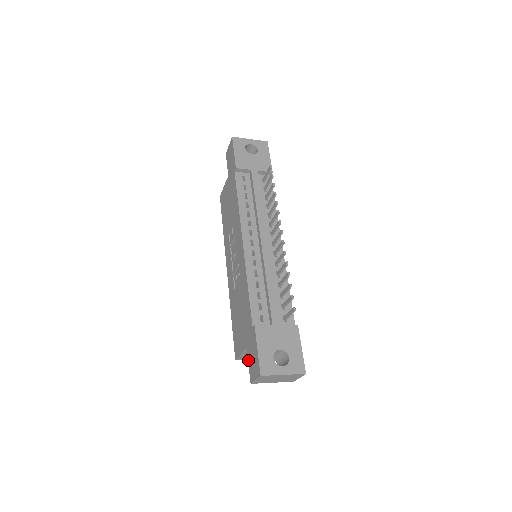
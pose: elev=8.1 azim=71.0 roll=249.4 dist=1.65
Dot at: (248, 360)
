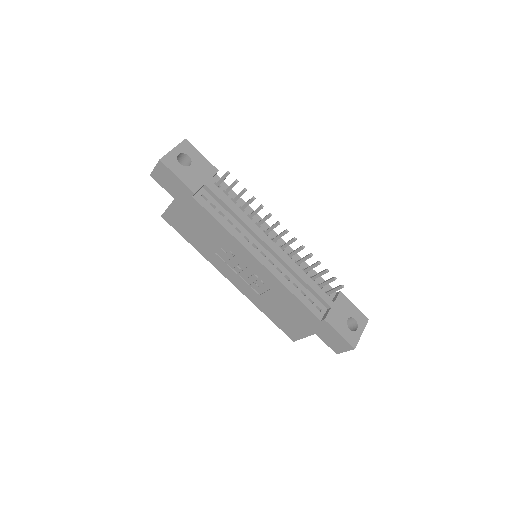
Dot at: (324, 341)
